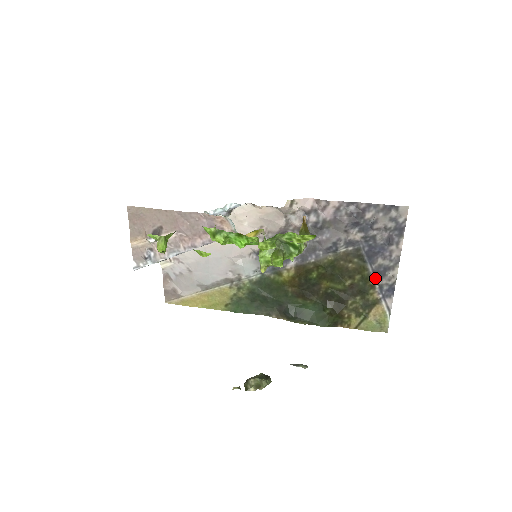
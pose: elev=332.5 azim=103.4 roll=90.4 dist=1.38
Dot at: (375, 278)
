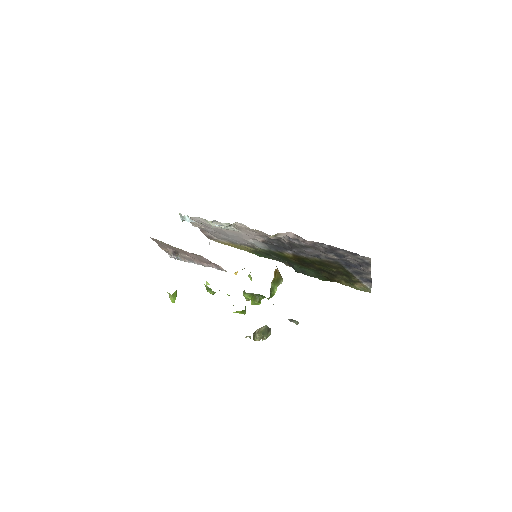
Dot at: (355, 274)
